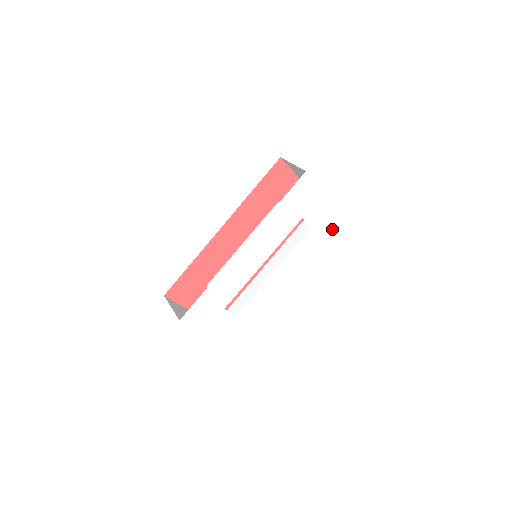
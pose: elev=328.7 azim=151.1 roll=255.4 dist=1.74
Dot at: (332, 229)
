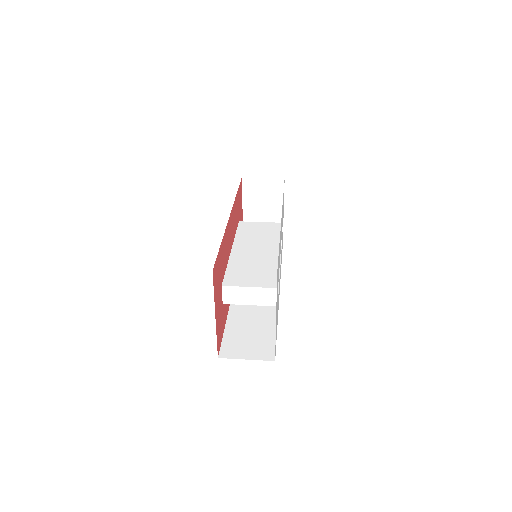
Dot at: occluded
